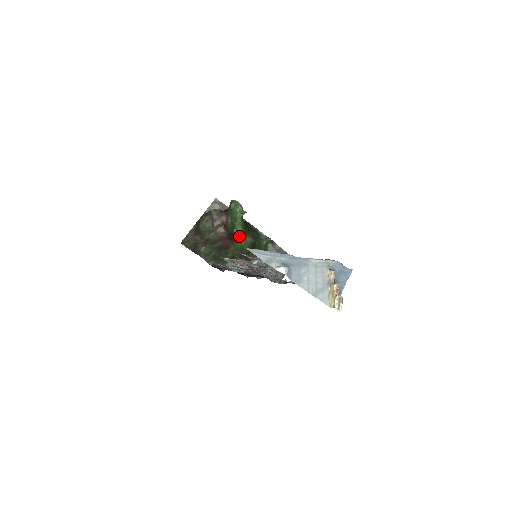
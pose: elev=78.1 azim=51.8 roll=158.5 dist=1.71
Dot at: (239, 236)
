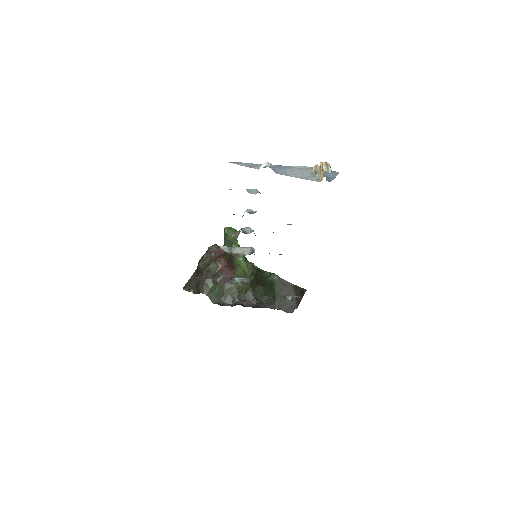
Dot at: (238, 256)
